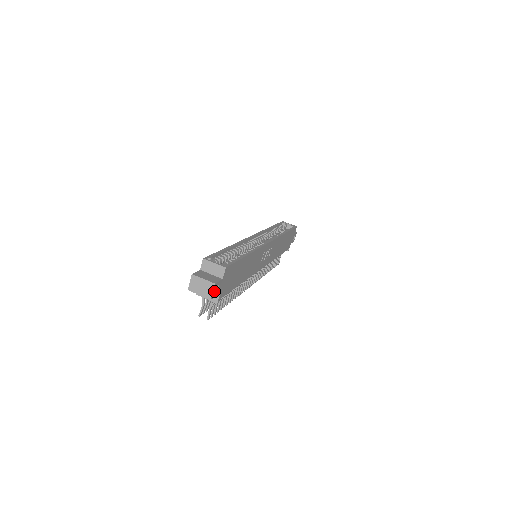
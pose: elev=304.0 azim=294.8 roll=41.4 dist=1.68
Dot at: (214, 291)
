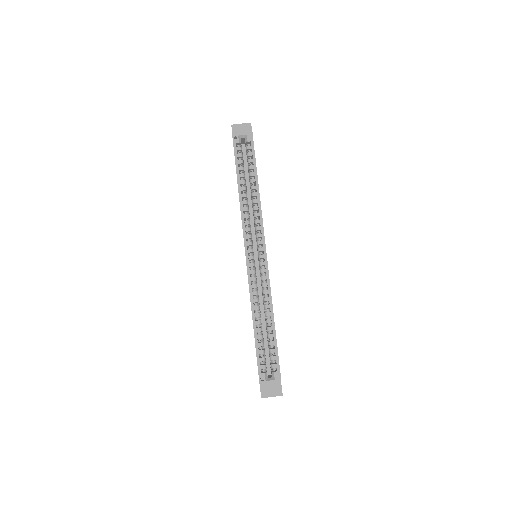
Dot at: occluded
